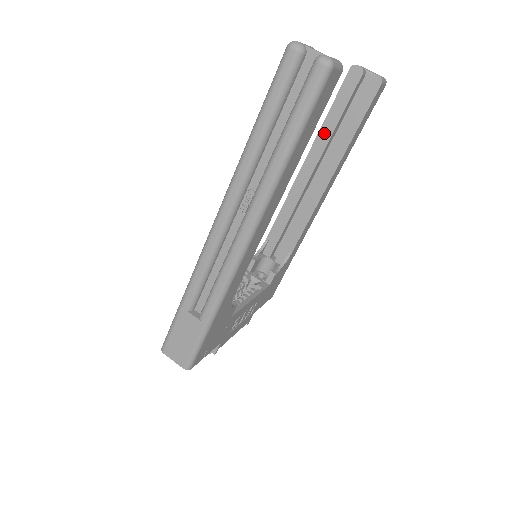
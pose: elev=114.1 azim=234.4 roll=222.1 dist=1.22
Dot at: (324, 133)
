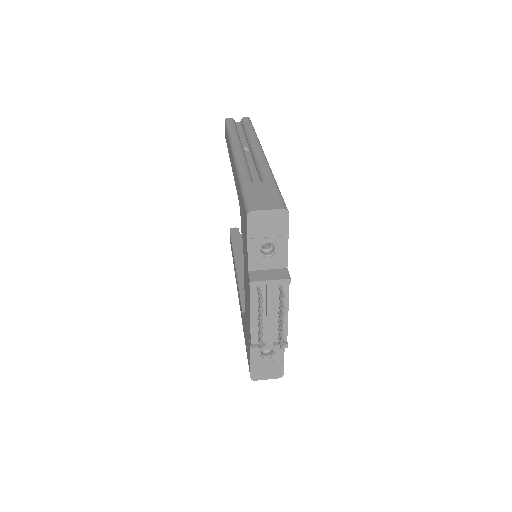
Dot at: (237, 251)
